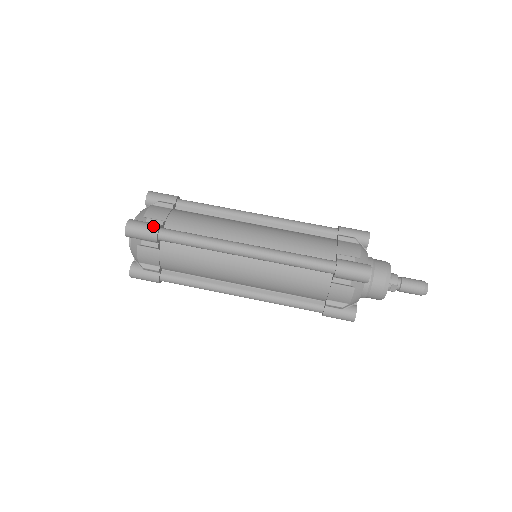
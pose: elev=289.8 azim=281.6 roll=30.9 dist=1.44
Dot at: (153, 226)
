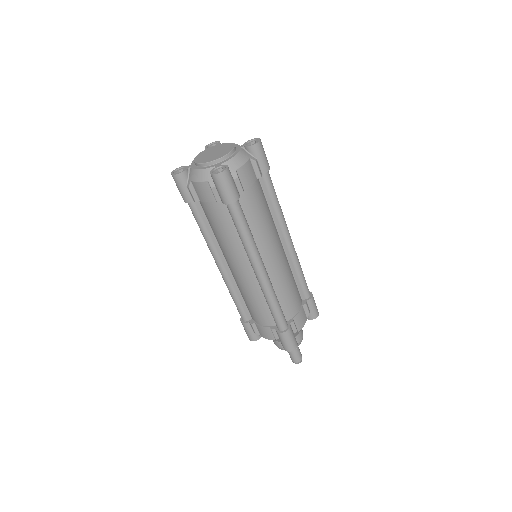
Dot at: (235, 195)
